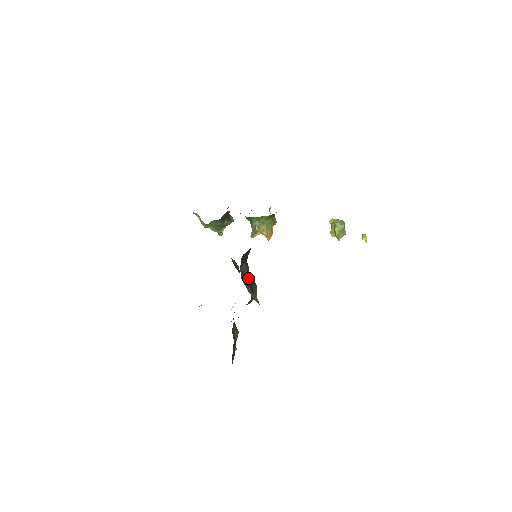
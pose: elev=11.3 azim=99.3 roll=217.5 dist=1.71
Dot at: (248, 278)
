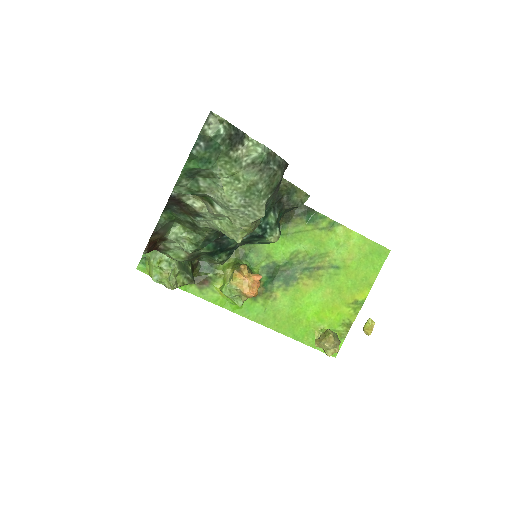
Dot at: occluded
